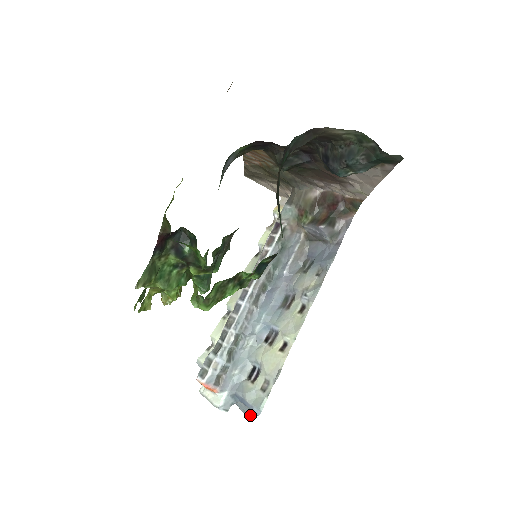
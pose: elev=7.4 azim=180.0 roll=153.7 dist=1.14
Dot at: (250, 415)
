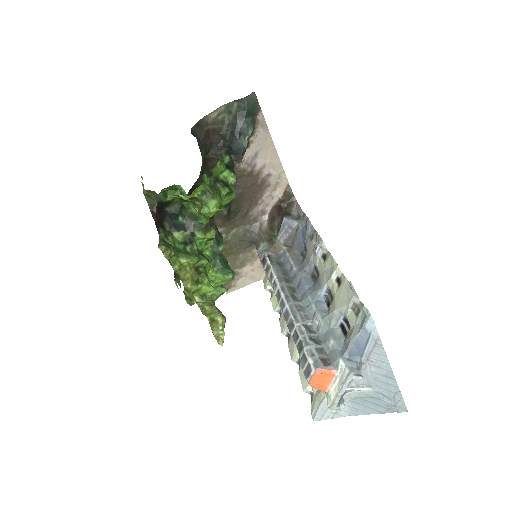
Dot at: (394, 384)
